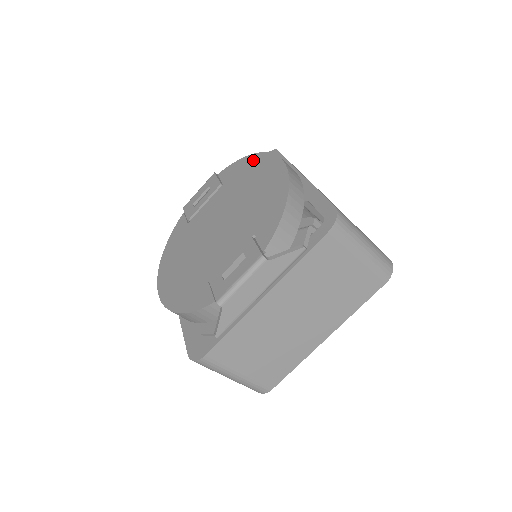
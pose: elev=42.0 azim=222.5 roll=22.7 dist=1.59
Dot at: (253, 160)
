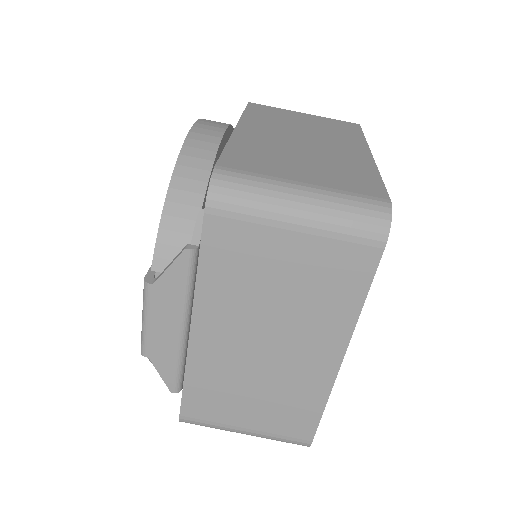
Dot at: occluded
